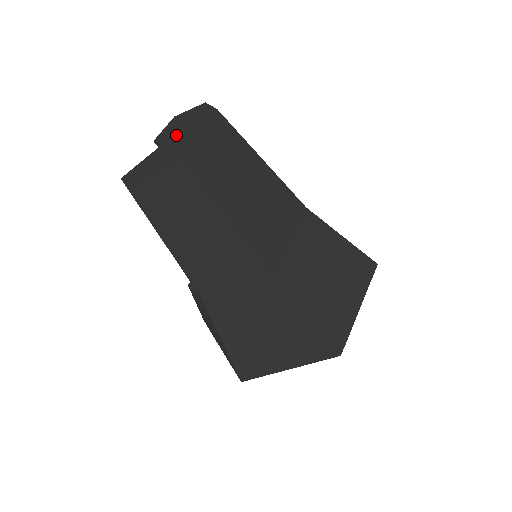
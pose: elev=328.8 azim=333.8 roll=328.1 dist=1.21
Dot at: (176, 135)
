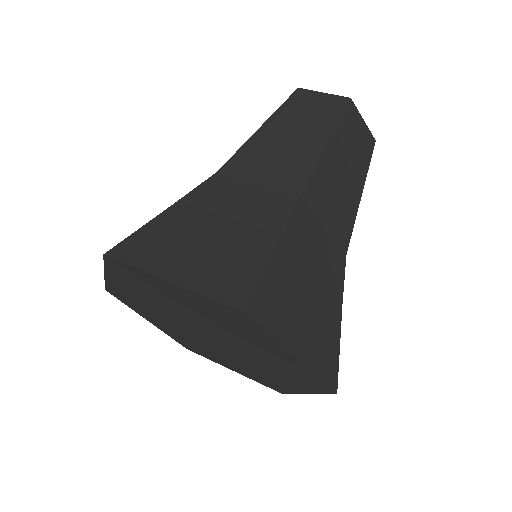
Dot at: occluded
